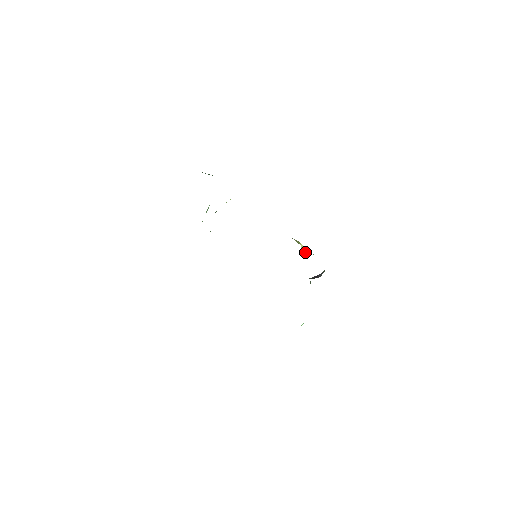
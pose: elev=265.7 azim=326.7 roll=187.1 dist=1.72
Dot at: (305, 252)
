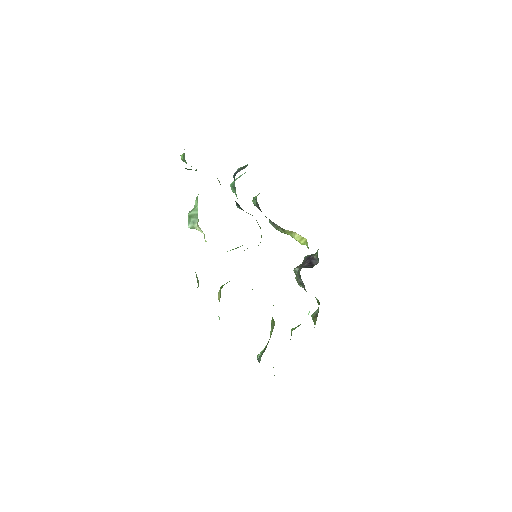
Dot at: (301, 241)
